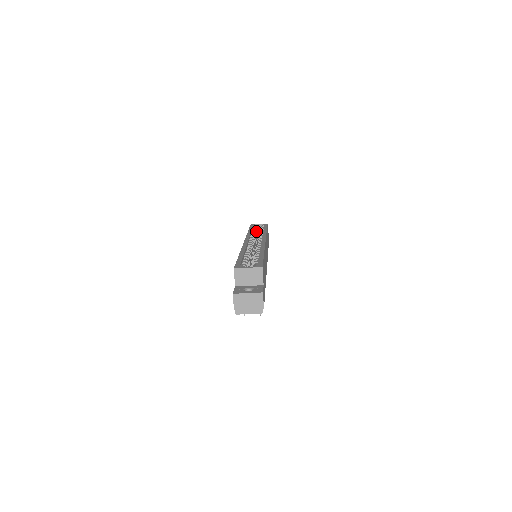
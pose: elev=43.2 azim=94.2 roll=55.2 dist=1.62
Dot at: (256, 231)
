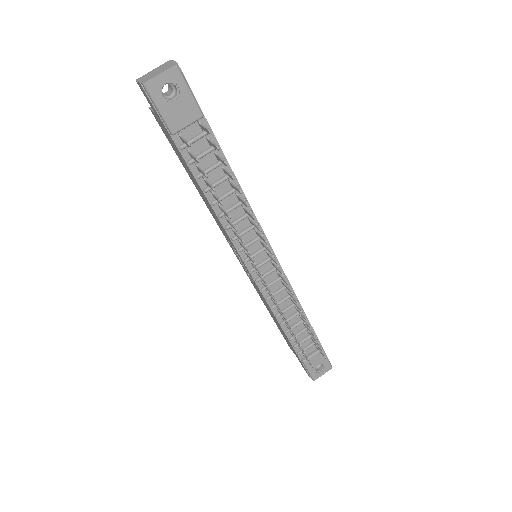
Dot at: occluded
